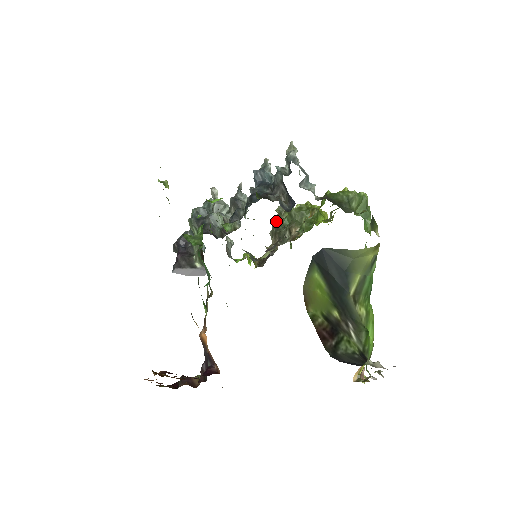
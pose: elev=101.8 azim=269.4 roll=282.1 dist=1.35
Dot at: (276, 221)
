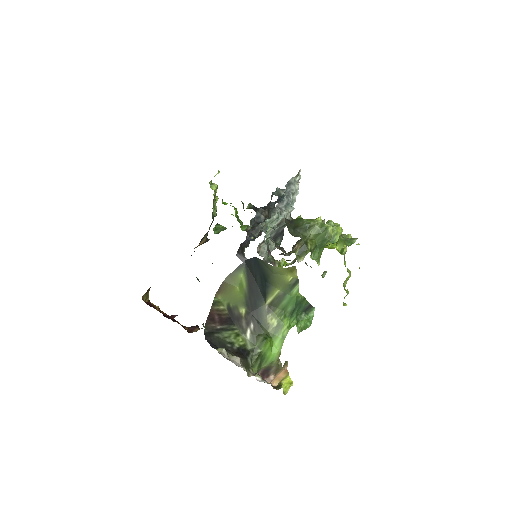
Dot at: occluded
